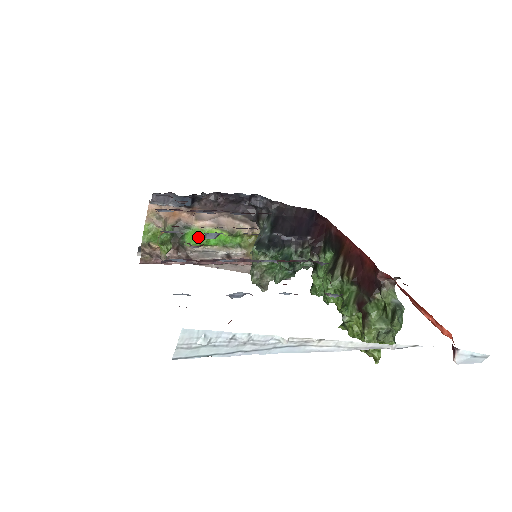
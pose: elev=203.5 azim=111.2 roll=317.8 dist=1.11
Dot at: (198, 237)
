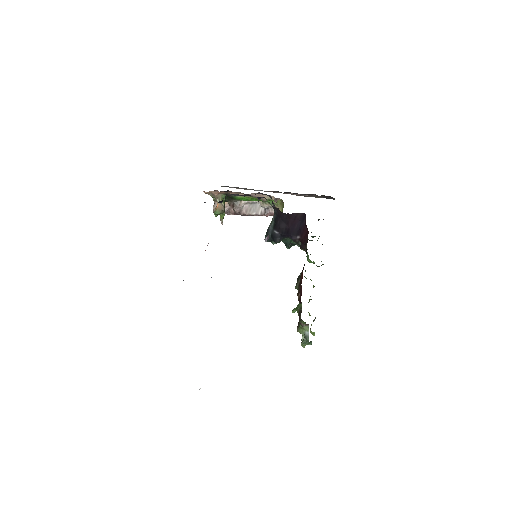
Dot at: (244, 199)
